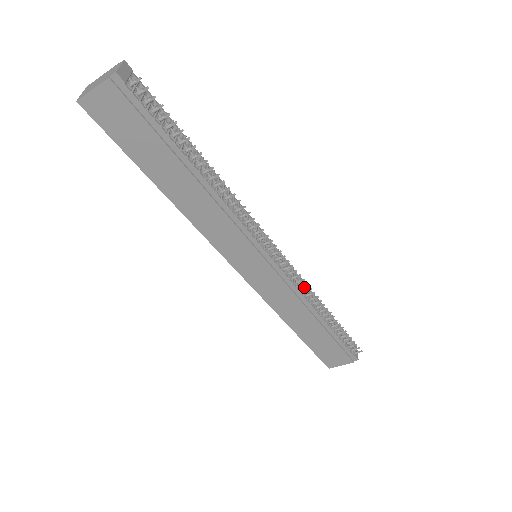
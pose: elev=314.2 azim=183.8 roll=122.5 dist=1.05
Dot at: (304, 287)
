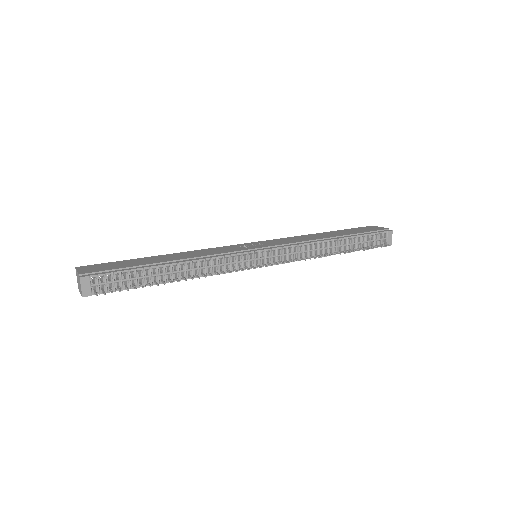
Dot at: (309, 248)
